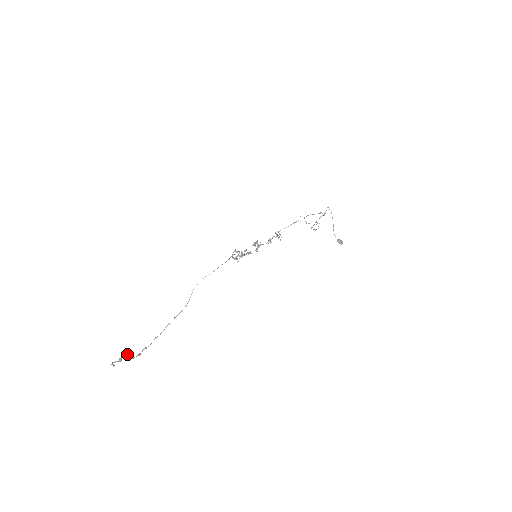
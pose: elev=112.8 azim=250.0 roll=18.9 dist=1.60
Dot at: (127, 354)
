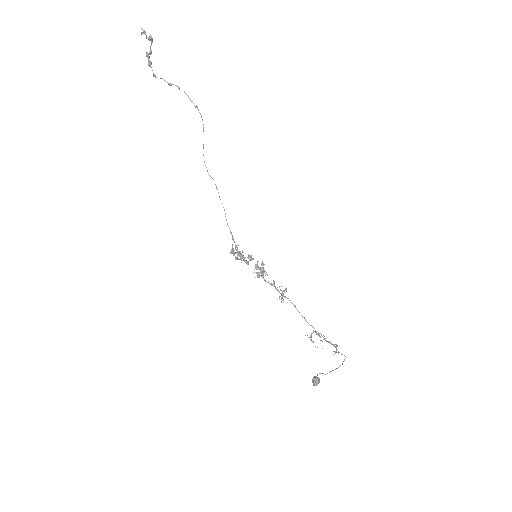
Dot at: occluded
